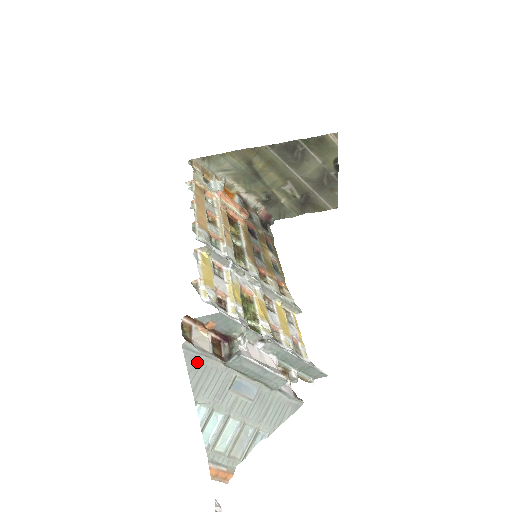
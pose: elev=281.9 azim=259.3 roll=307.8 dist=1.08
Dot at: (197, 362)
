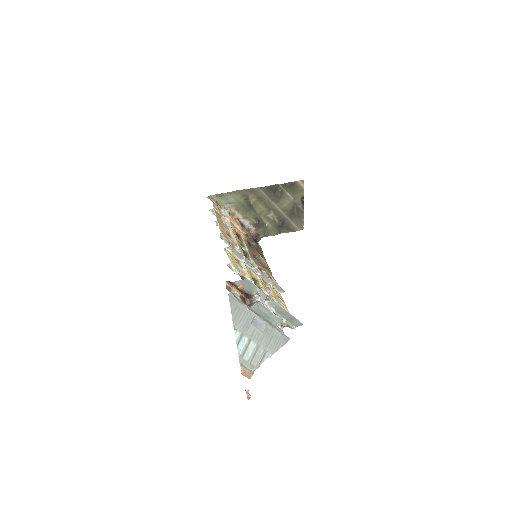
Dot at: (235, 305)
